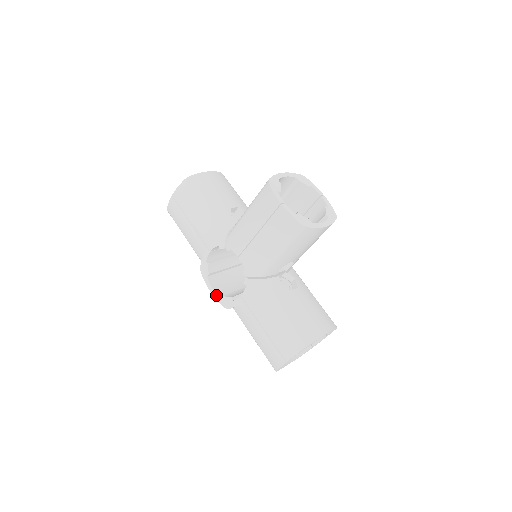
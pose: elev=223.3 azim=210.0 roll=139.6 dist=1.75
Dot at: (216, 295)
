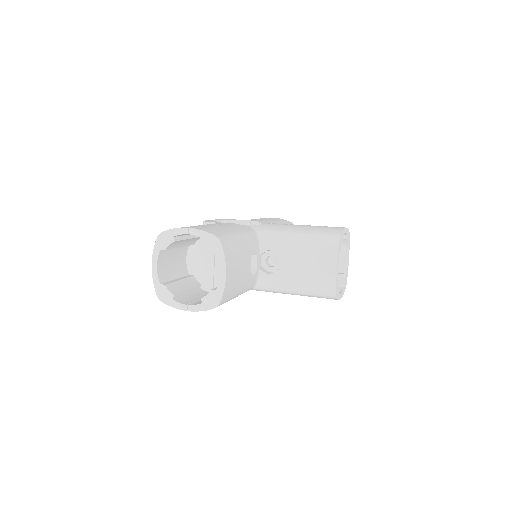
Dot at: occluded
